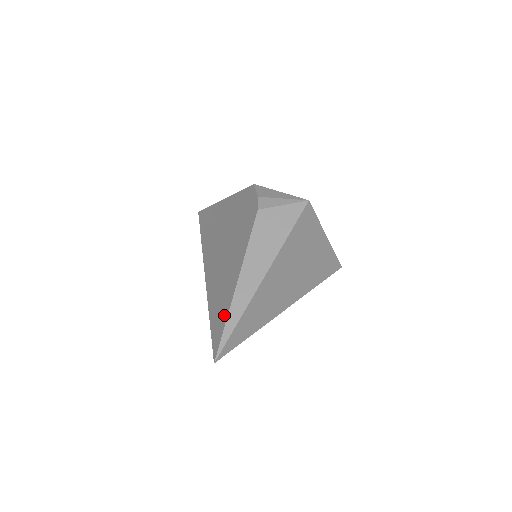
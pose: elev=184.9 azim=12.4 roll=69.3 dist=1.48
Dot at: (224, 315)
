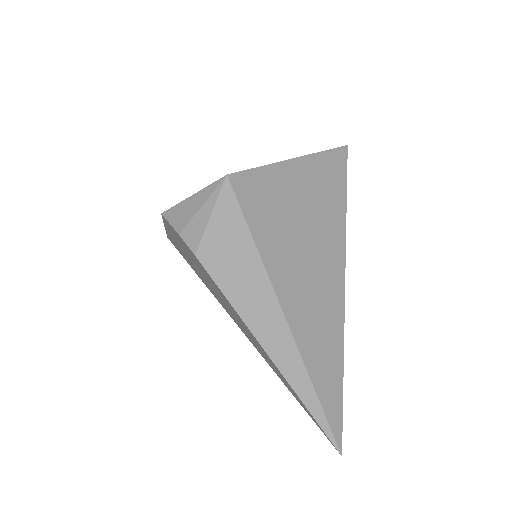
Dot at: (296, 396)
